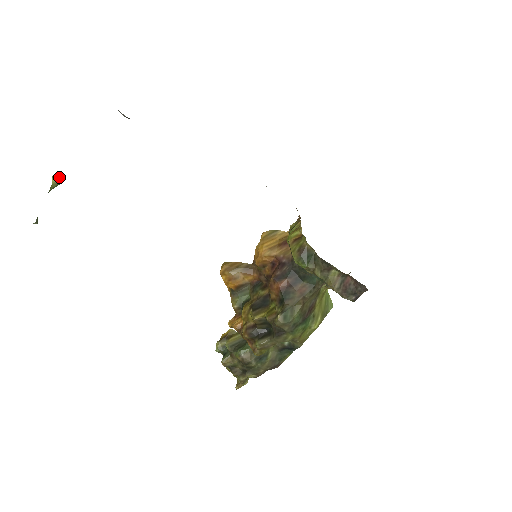
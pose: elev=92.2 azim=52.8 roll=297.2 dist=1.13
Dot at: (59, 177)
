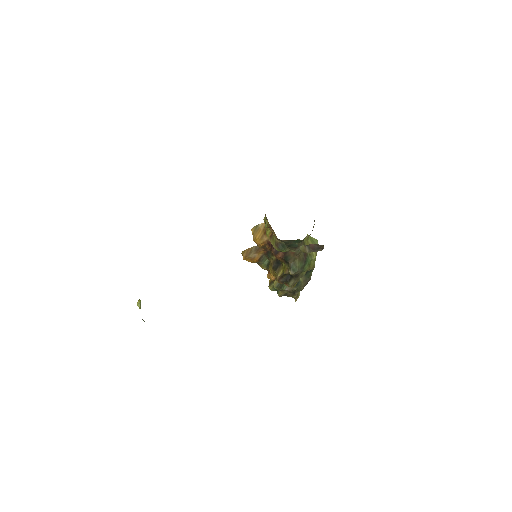
Dot at: (139, 302)
